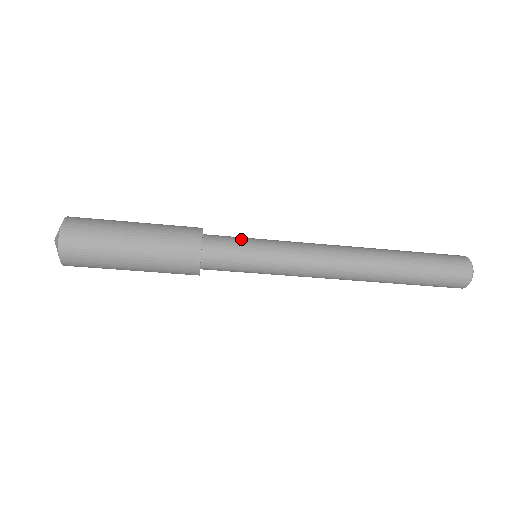
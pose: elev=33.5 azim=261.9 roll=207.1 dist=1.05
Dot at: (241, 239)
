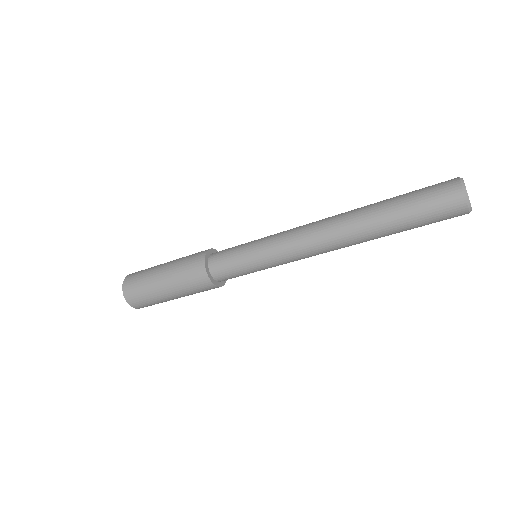
Dot at: (235, 252)
